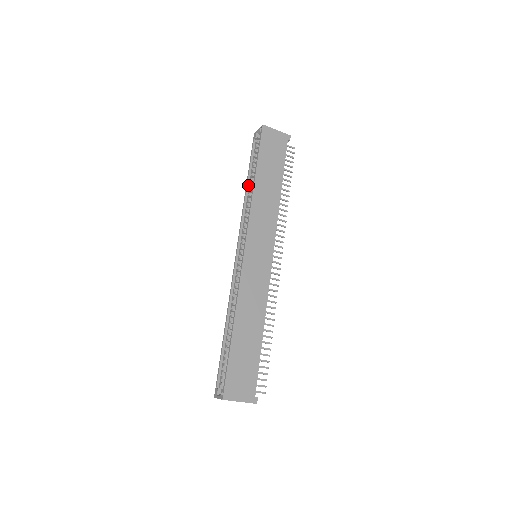
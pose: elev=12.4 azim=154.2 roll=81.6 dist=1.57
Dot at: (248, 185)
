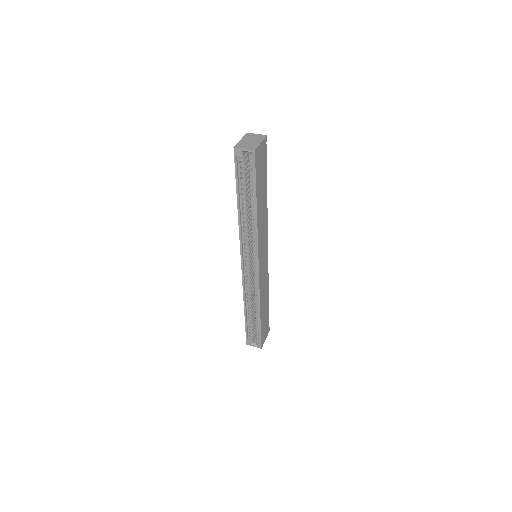
Dot at: (240, 205)
